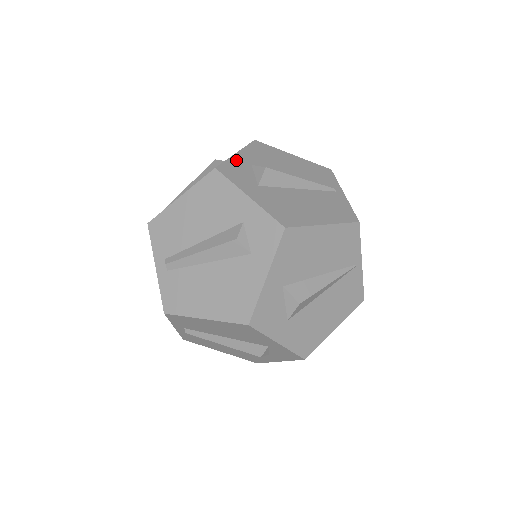
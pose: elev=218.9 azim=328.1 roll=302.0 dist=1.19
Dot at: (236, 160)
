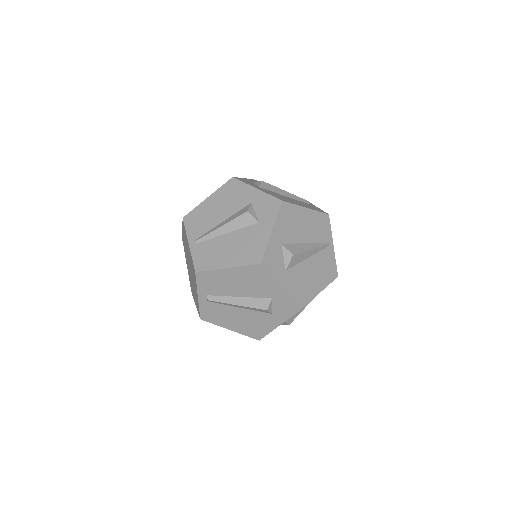
Dot at: (272, 244)
